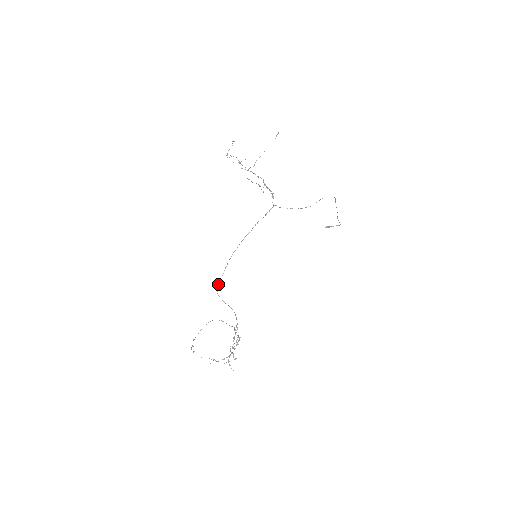
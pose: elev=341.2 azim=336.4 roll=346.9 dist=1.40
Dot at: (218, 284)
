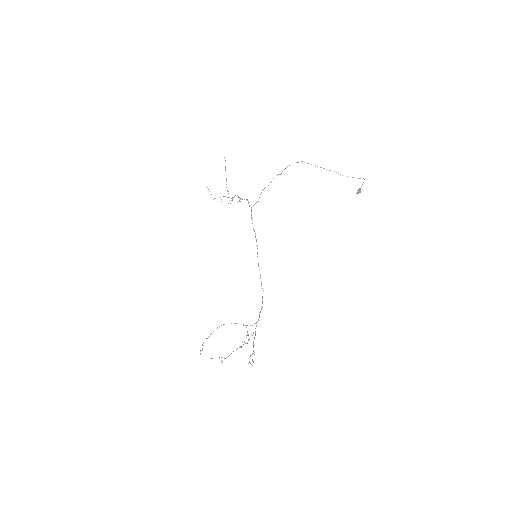
Dot at: (262, 301)
